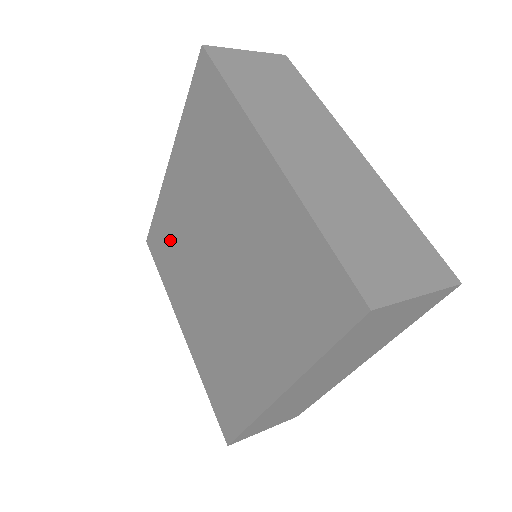
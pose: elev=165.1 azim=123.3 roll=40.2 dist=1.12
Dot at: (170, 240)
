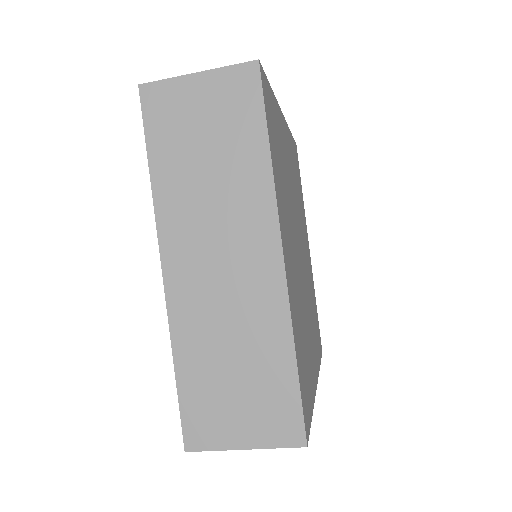
Dot at: occluded
